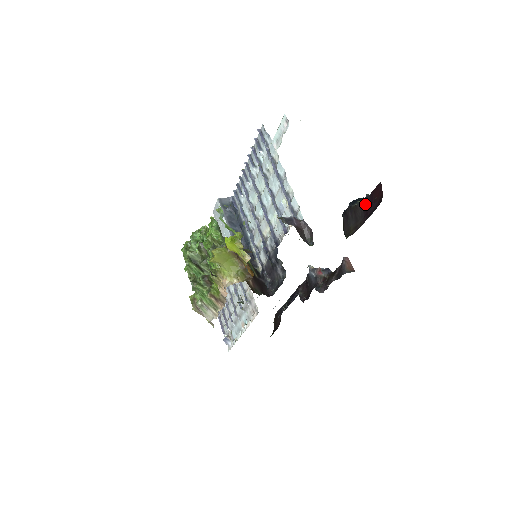
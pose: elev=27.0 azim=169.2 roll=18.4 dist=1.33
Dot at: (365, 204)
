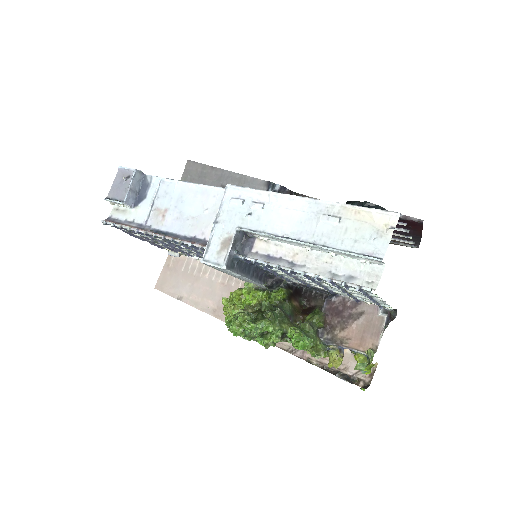
Dot at: occluded
